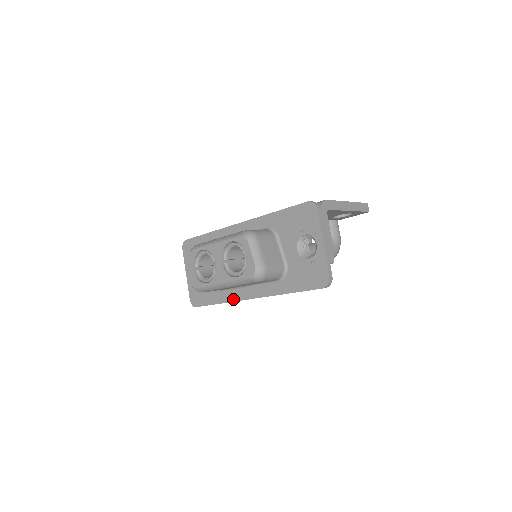
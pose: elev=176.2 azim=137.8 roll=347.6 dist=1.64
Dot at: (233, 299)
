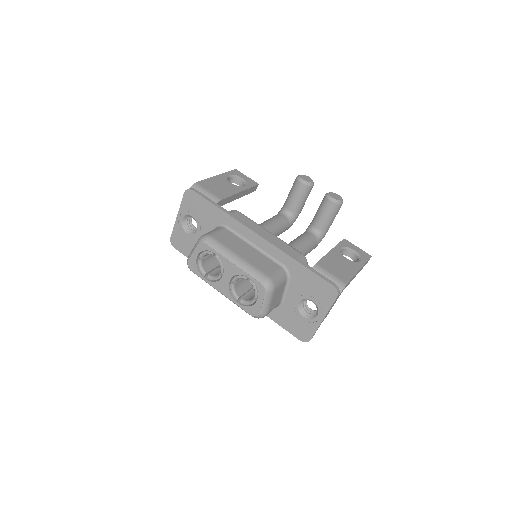
Dot at: occluded
